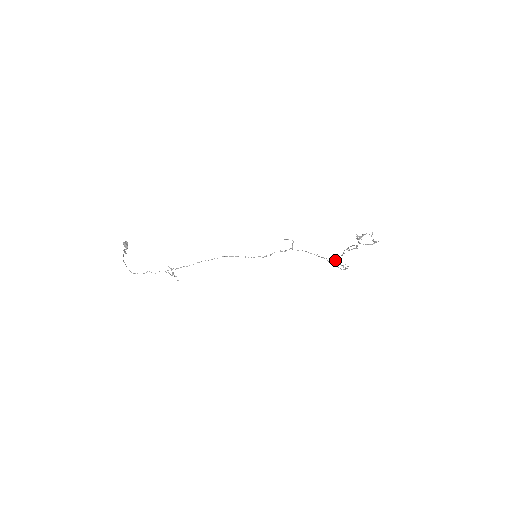
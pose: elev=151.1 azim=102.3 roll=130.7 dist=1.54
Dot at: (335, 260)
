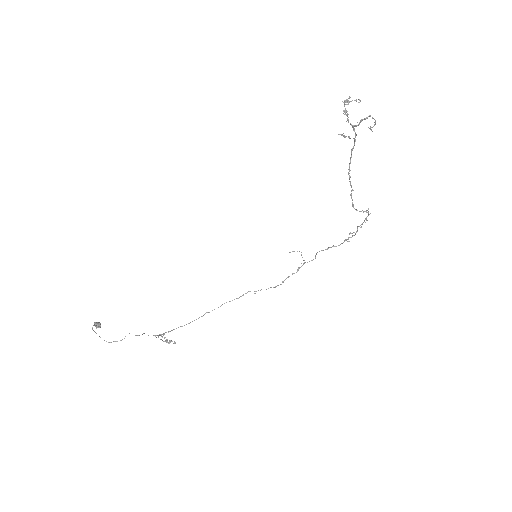
Dot at: occluded
